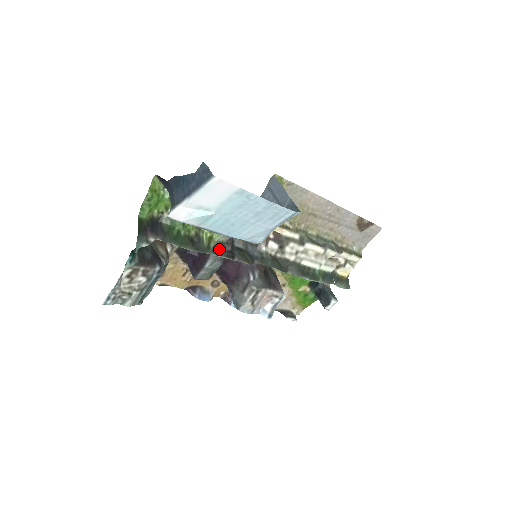
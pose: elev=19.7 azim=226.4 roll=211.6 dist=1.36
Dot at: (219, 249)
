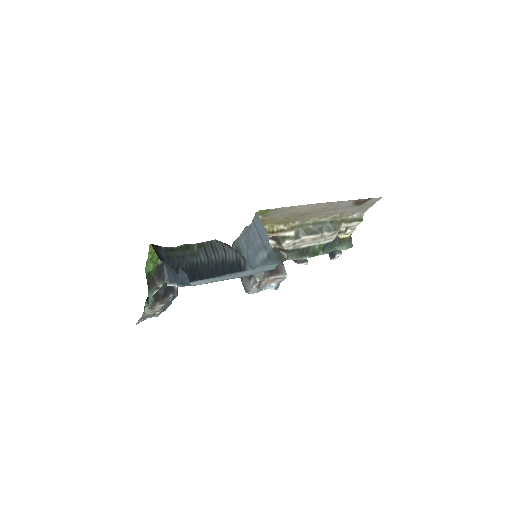
Dot at: occluded
